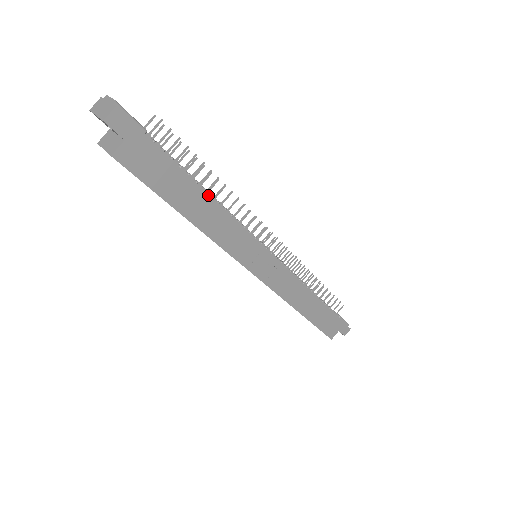
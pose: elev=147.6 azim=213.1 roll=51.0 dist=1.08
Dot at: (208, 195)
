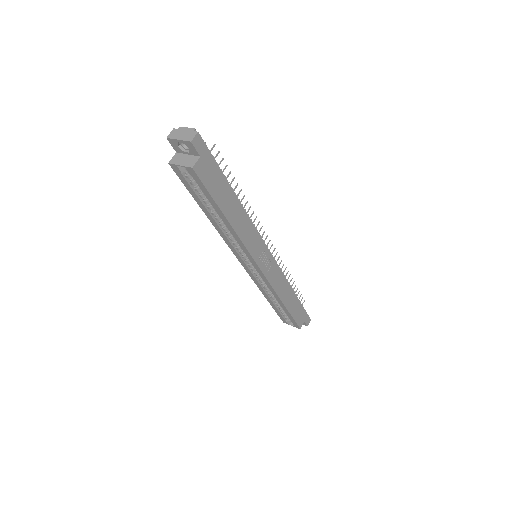
Dot at: (239, 201)
